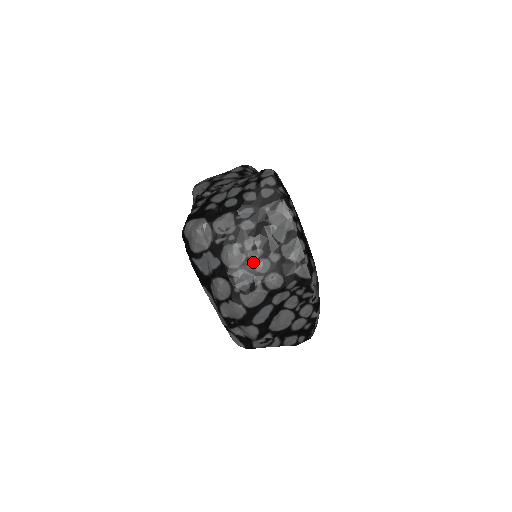
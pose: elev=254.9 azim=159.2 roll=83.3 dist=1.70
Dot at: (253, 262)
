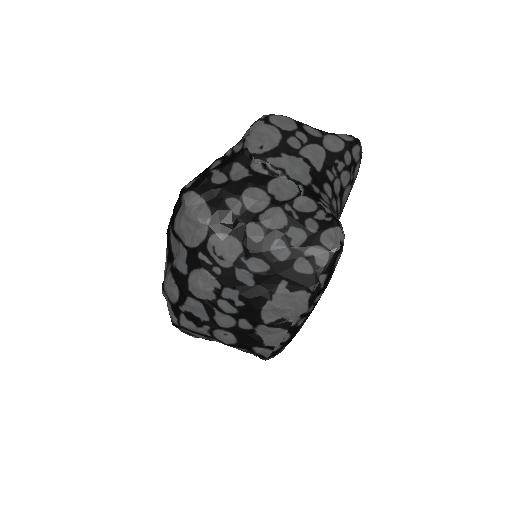
Dot at: (218, 309)
